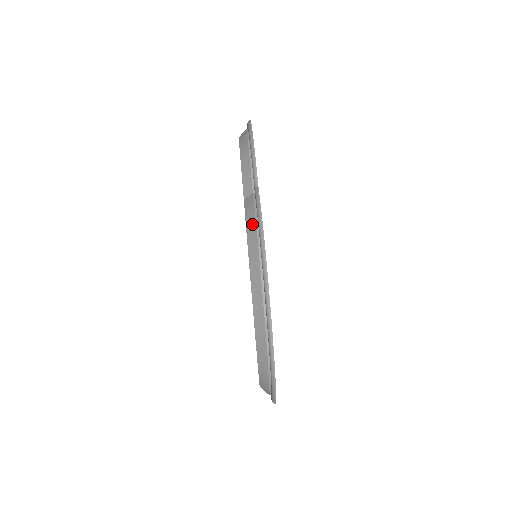
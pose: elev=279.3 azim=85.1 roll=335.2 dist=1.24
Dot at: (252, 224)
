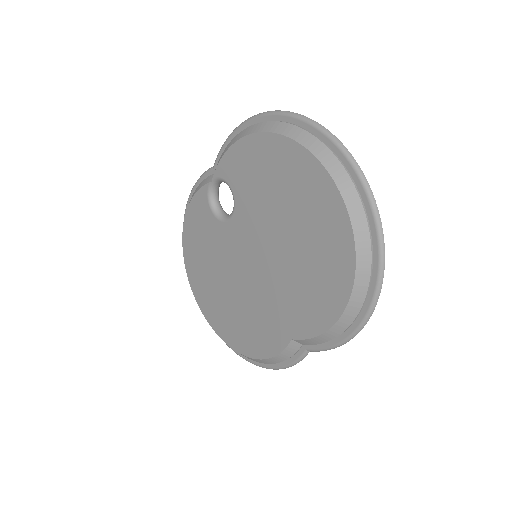
Dot at: (226, 148)
